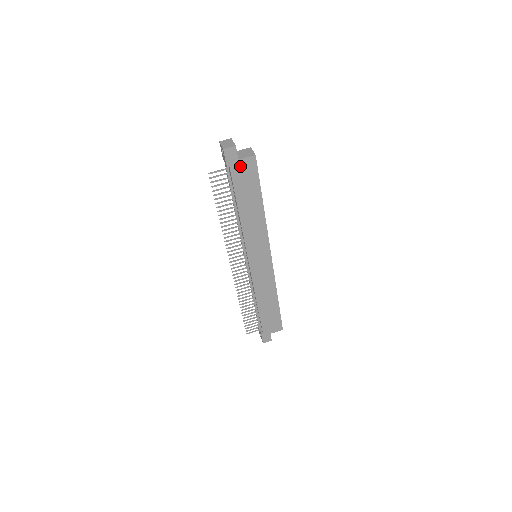
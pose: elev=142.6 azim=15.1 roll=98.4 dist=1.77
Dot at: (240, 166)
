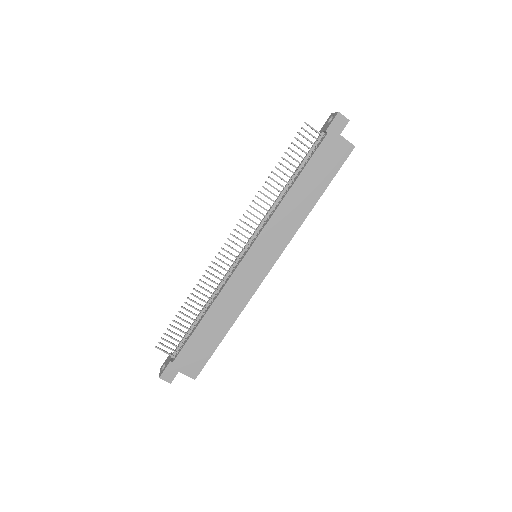
Dot at: (335, 142)
